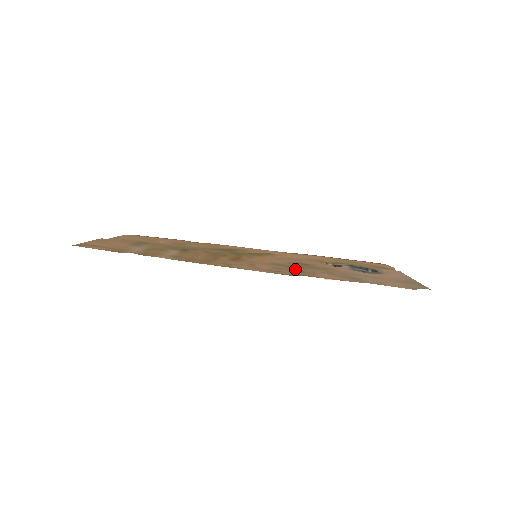
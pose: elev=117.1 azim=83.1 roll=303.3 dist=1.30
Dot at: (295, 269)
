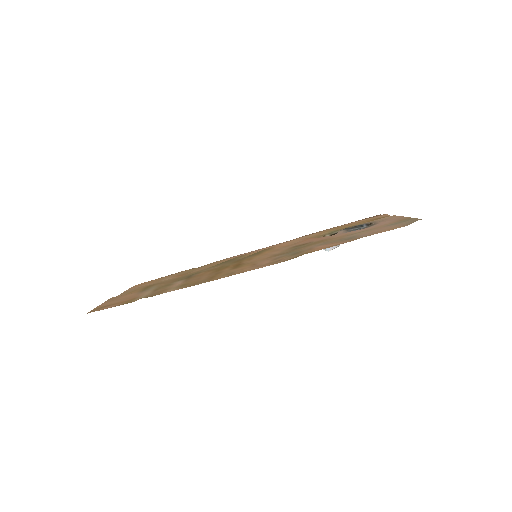
Dot at: (293, 252)
